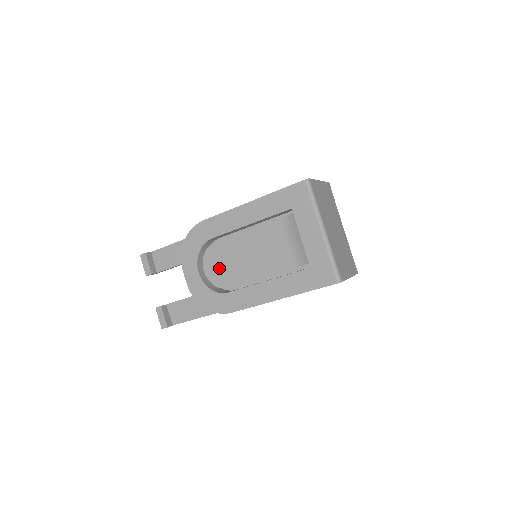
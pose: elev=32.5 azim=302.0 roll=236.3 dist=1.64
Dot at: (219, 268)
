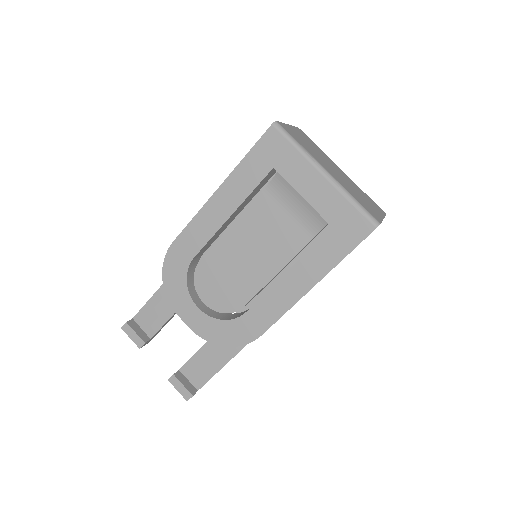
Dot at: (220, 289)
